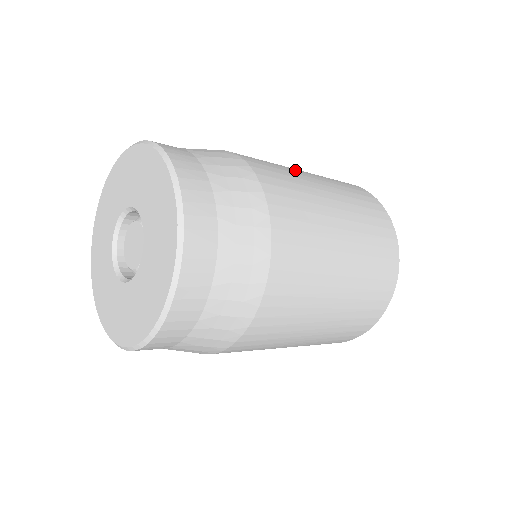
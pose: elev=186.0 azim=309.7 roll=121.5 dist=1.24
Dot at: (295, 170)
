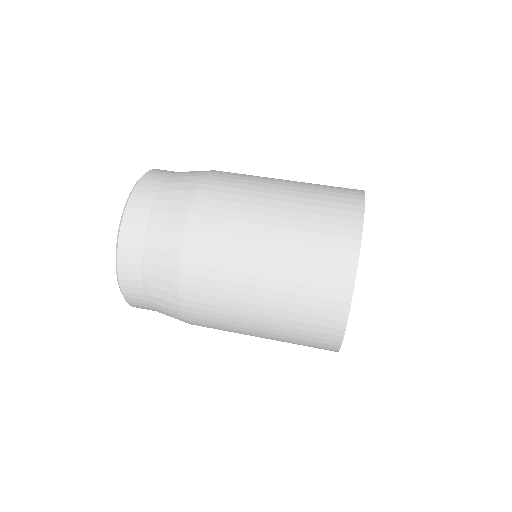
Dot at: (247, 273)
